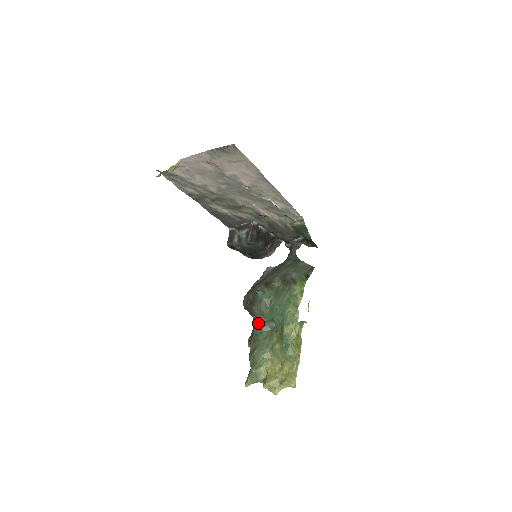
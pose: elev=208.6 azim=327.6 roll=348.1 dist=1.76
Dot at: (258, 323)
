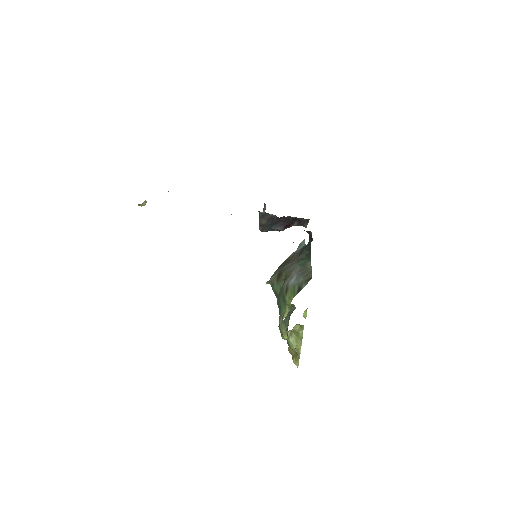
Dot at: occluded
